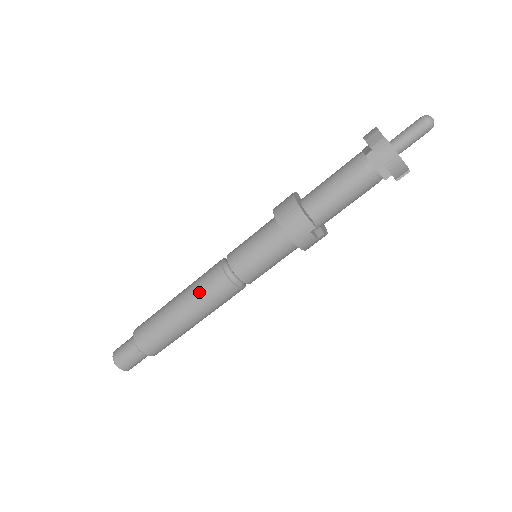
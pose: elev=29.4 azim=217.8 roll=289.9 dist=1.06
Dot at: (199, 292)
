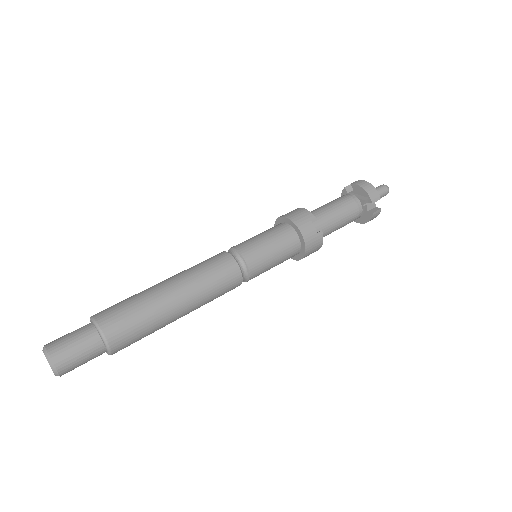
Dot at: (195, 267)
